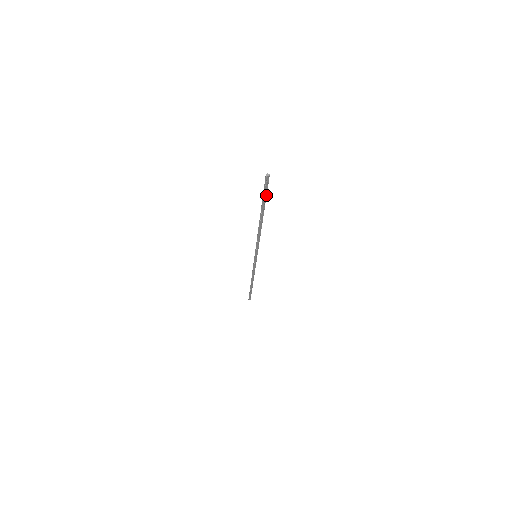
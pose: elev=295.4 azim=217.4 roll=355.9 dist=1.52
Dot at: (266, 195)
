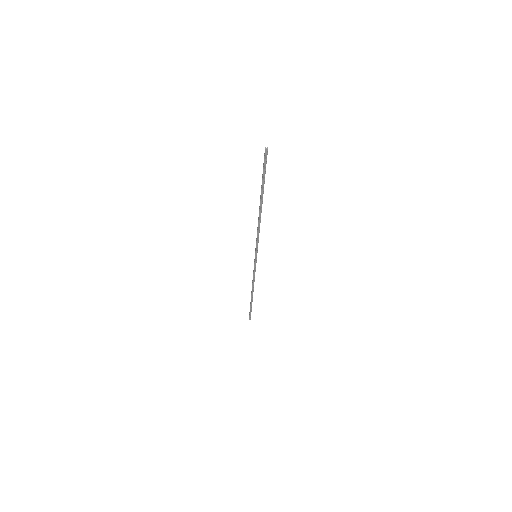
Dot at: occluded
